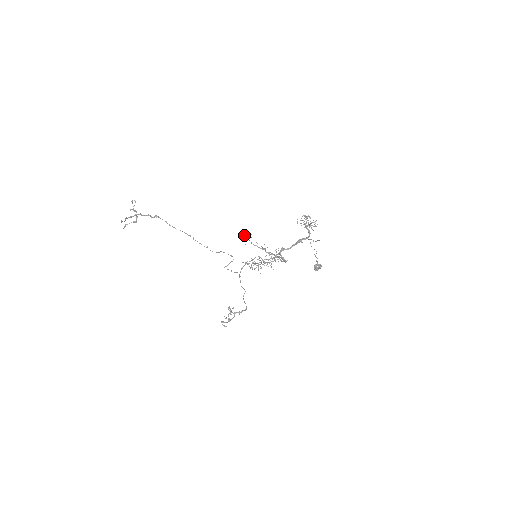
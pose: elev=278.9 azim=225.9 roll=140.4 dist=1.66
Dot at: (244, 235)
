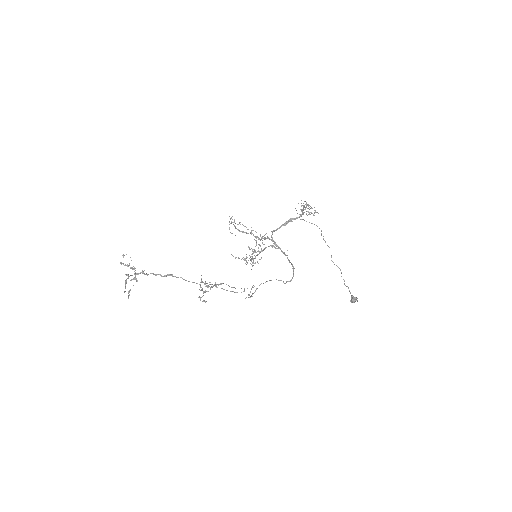
Dot at: occluded
